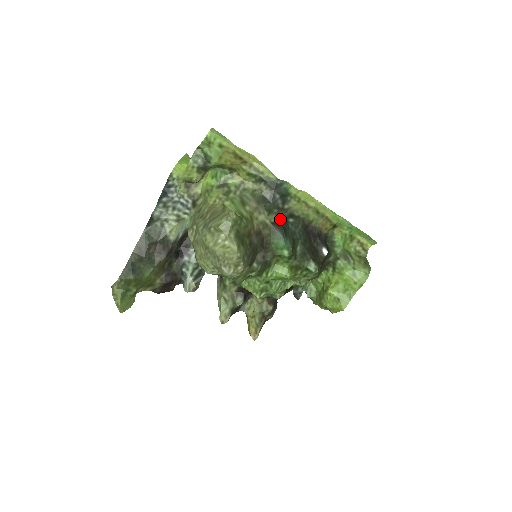
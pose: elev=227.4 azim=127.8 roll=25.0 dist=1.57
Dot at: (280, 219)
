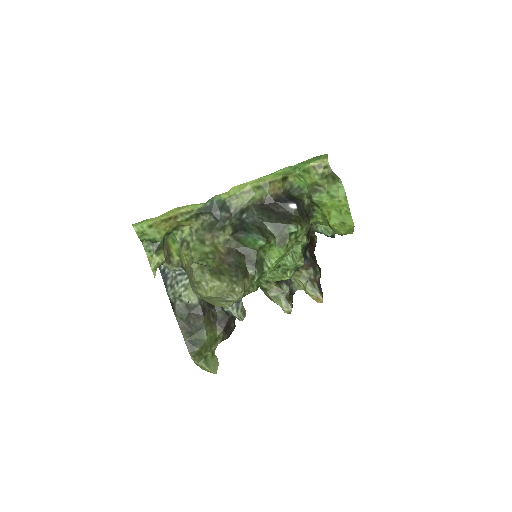
Dot at: (235, 225)
